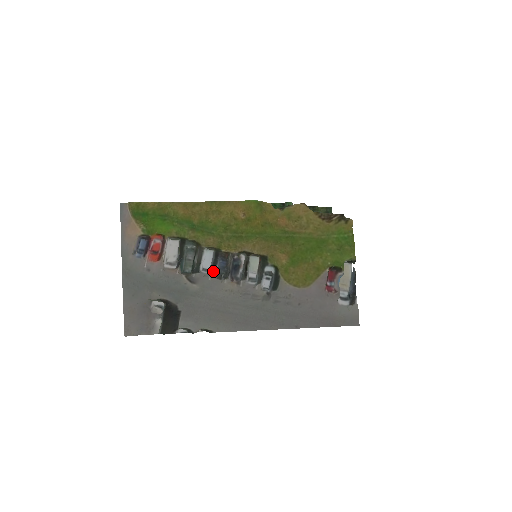
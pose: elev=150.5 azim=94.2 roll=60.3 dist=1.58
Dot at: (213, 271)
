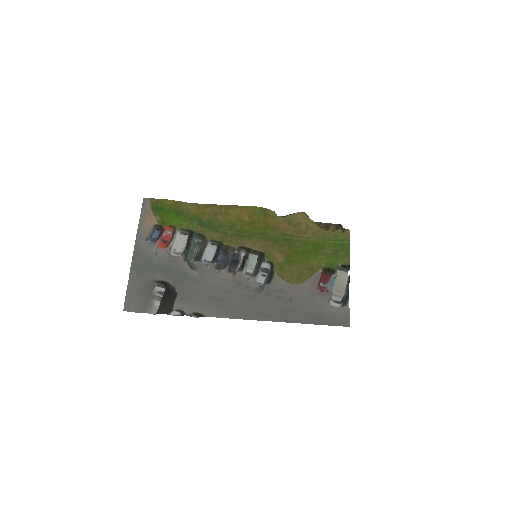
Dot at: (213, 262)
